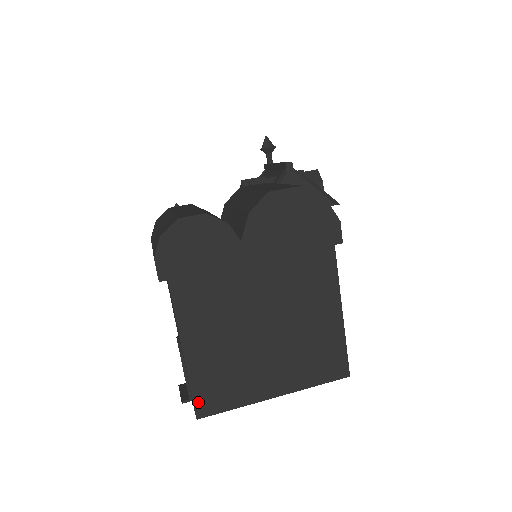
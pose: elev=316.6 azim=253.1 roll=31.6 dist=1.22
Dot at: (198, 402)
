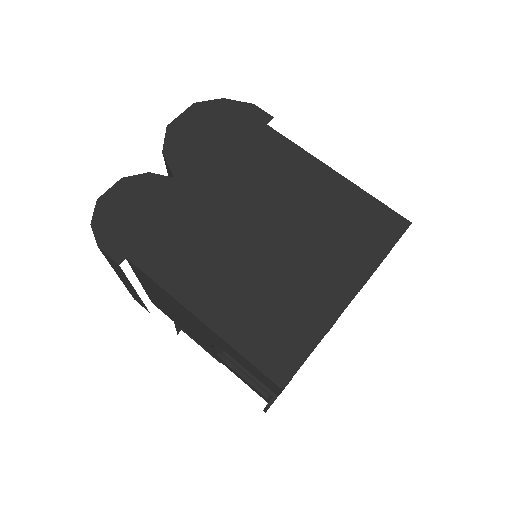
Dot at: (266, 367)
